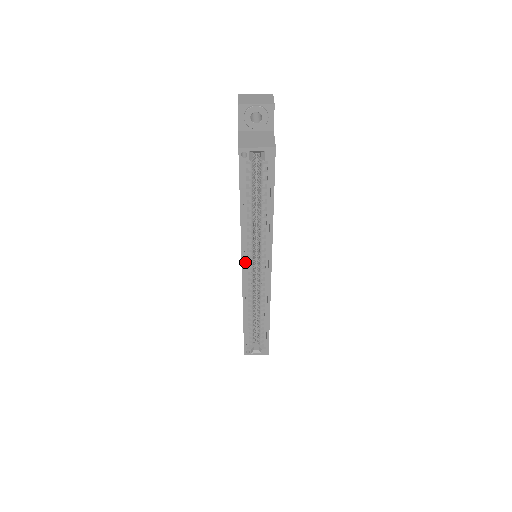
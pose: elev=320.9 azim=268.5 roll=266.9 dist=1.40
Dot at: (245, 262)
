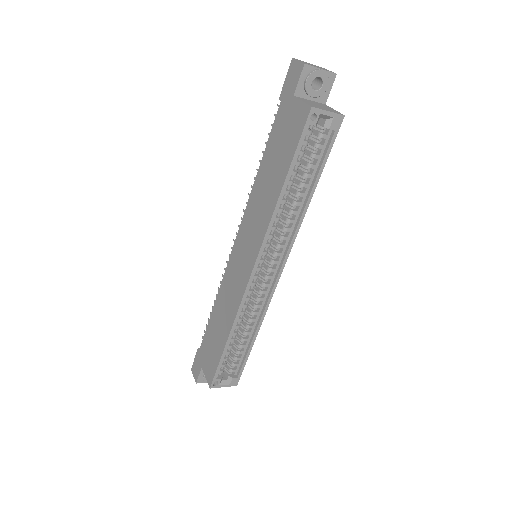
Dot at: (258, 257)
